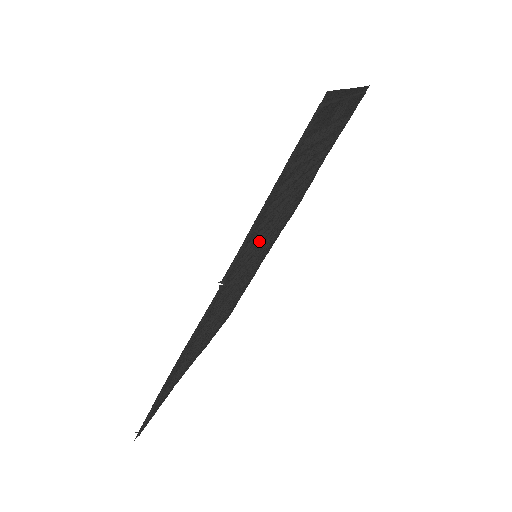
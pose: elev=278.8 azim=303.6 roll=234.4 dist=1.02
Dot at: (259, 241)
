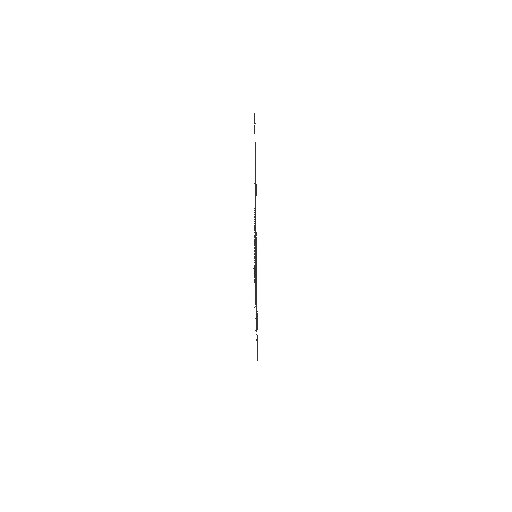
Dot at: occluded
